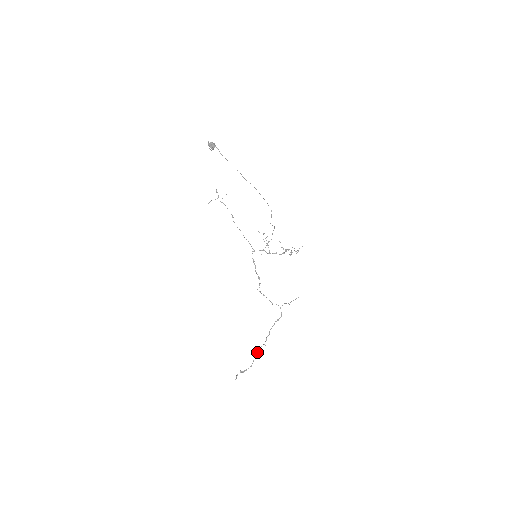
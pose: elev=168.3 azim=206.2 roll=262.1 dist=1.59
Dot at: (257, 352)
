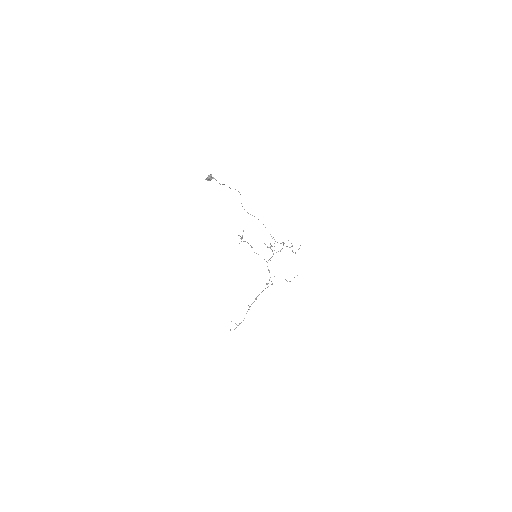
Dot at: (249, 309)
